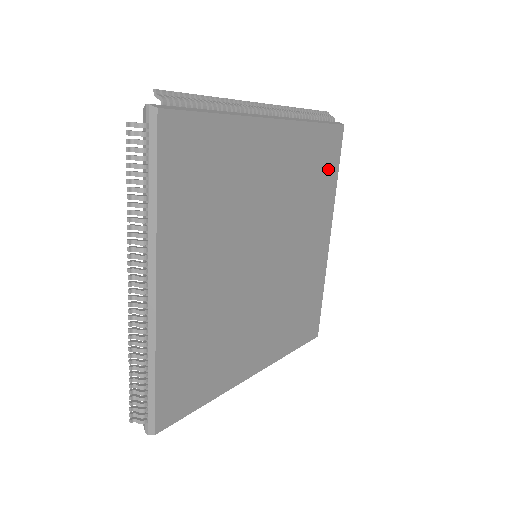
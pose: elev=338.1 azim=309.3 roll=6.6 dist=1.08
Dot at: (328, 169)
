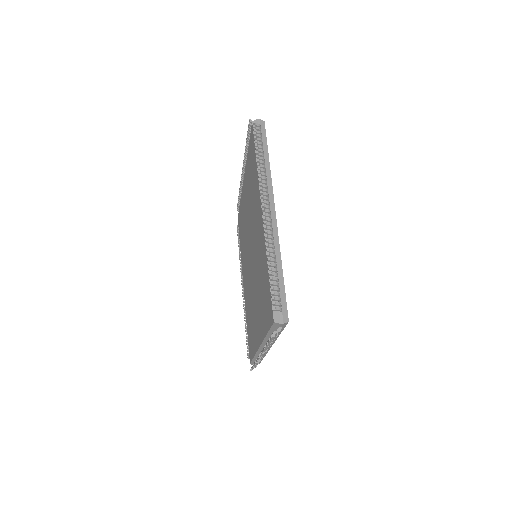
Dot at: occluded
